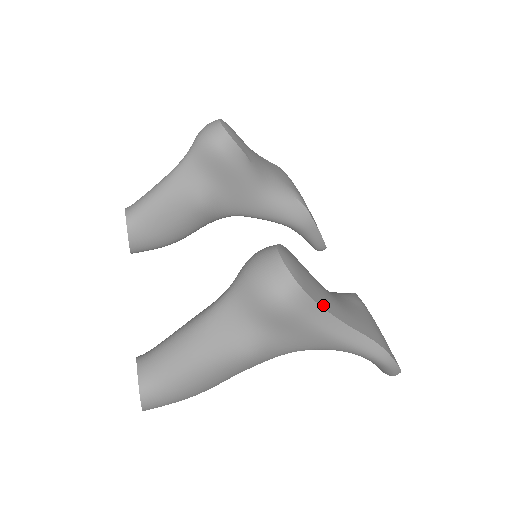
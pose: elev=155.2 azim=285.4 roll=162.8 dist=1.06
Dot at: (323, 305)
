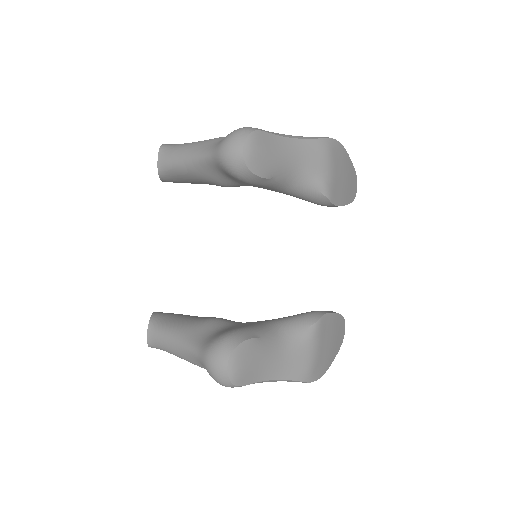
Dot at: (258, 380)
